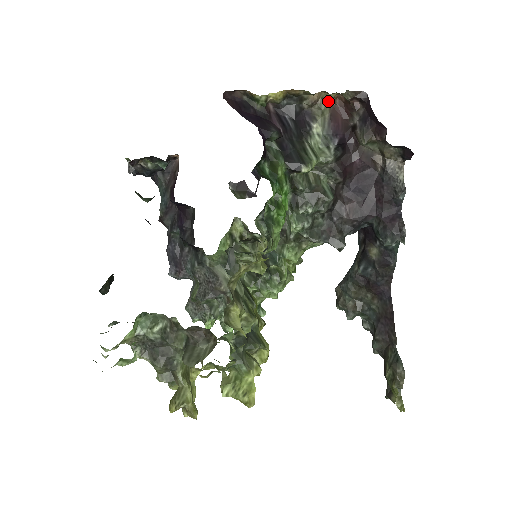
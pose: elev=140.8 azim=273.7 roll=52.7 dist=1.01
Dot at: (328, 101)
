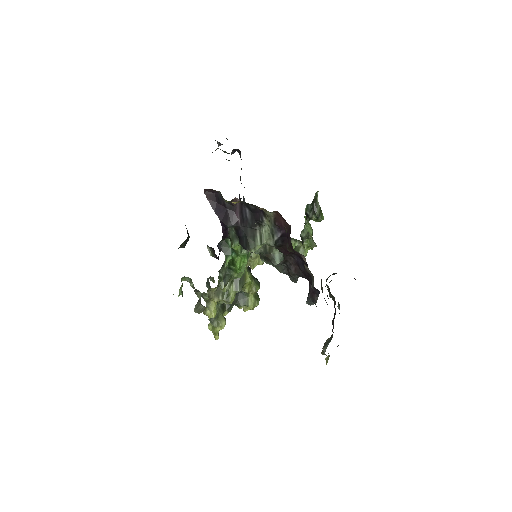
Dot at: (269, 212)
